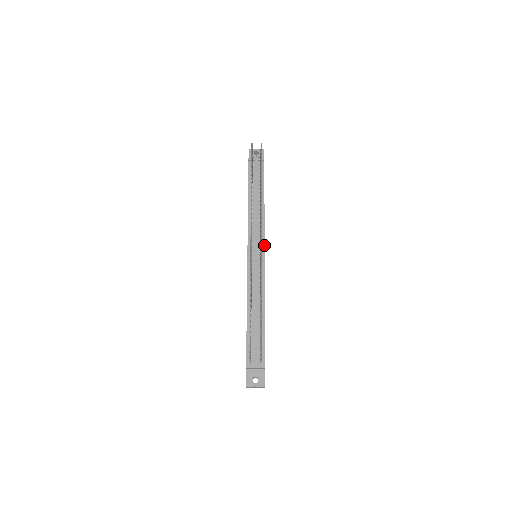
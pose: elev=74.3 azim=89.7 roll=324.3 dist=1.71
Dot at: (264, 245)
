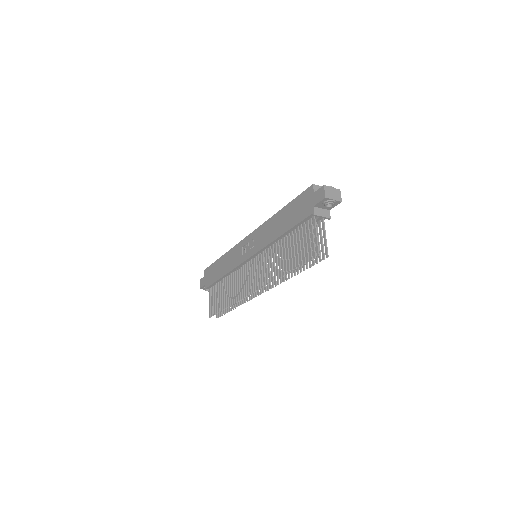
Dot at: occluded
